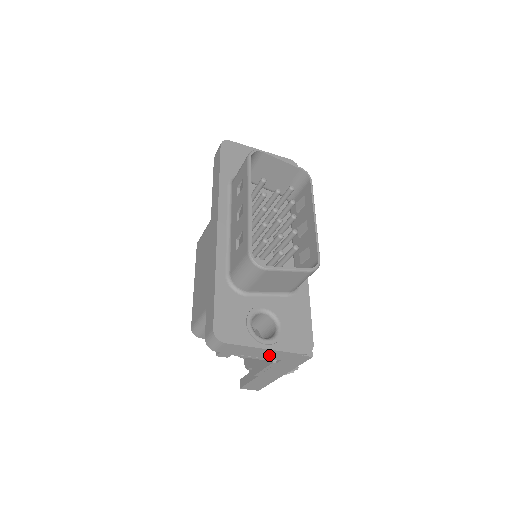
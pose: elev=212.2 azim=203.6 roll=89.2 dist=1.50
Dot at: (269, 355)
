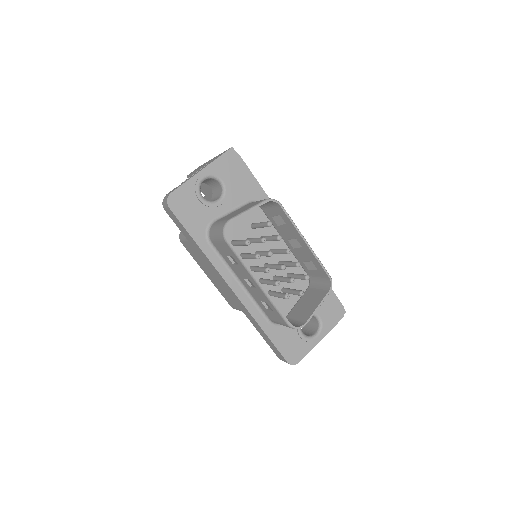
Dot at: occluded
